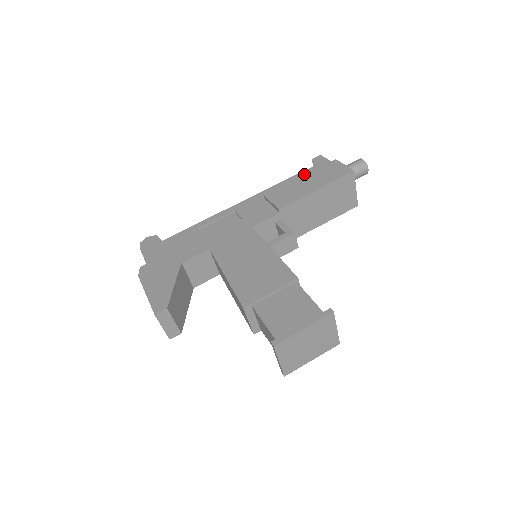
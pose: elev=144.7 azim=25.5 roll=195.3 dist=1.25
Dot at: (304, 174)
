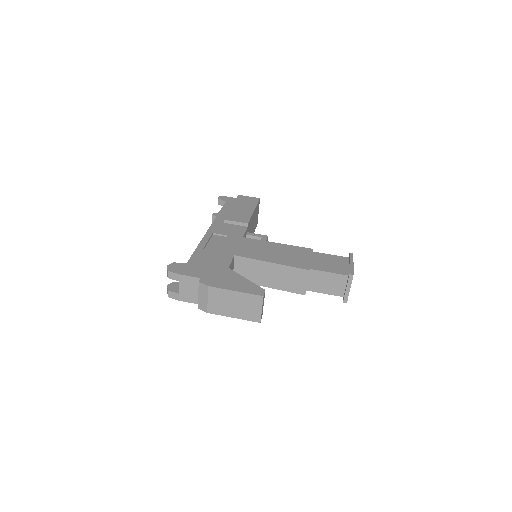
Dot at: (227, 206)
